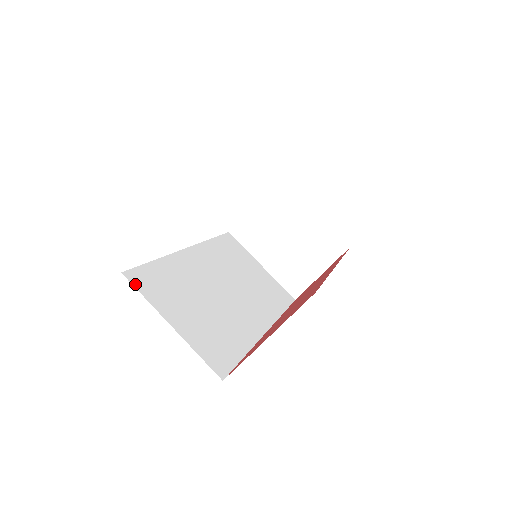
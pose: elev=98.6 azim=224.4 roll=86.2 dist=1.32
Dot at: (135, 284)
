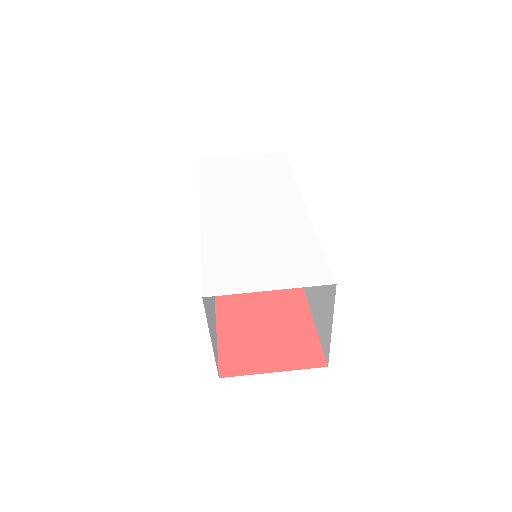
Dot at: occluded
